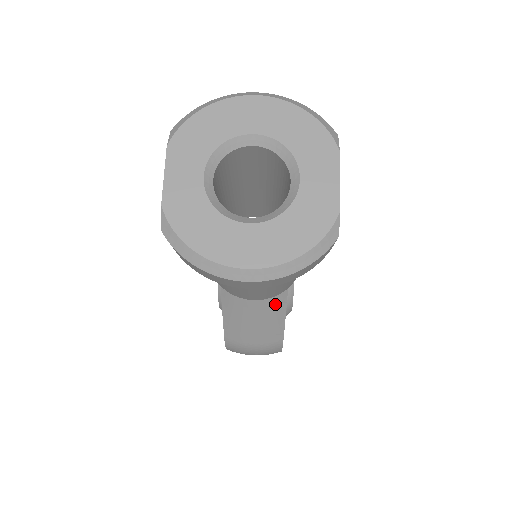
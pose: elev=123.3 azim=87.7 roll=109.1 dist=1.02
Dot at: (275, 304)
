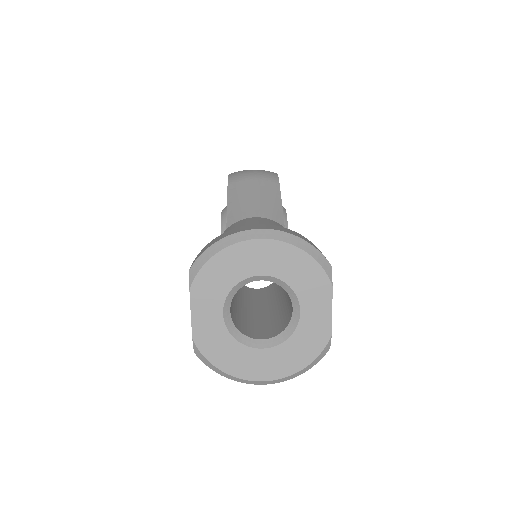
Dot at: occluded
